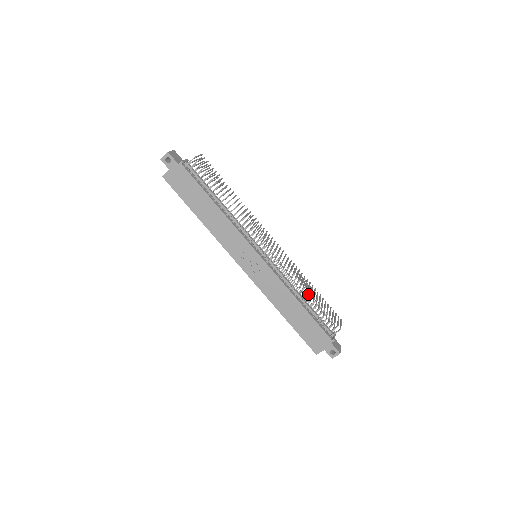
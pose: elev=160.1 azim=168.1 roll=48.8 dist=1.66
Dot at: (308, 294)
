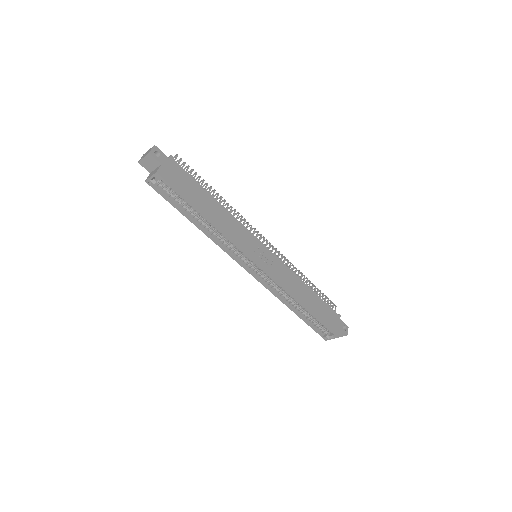
Dot at: occluded
